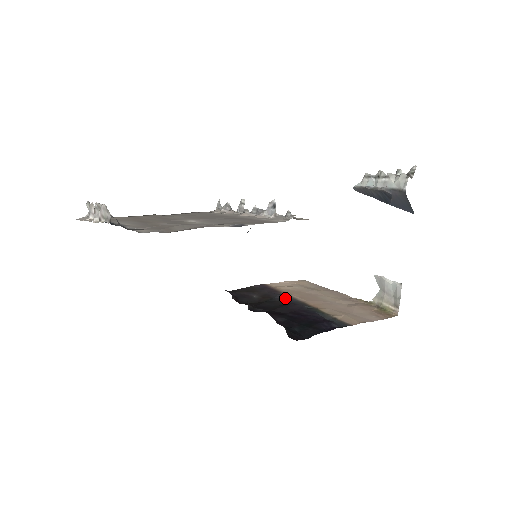
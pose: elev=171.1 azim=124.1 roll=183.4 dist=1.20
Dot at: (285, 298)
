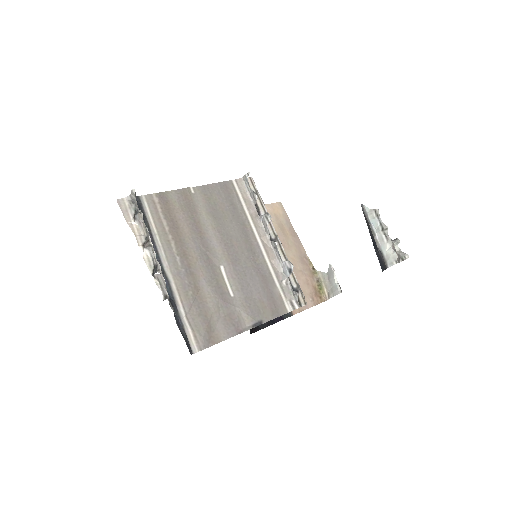
Dot at: occluded
